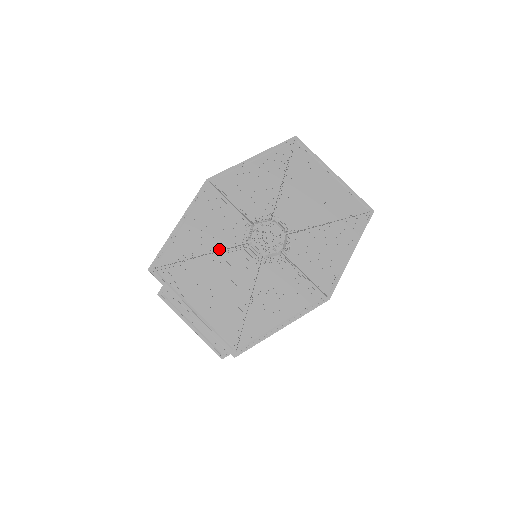
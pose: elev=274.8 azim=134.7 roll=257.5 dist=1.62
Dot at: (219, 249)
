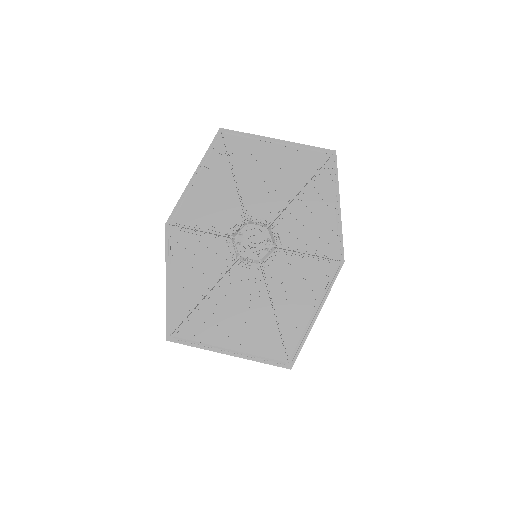
Dot at: (216, 281)
